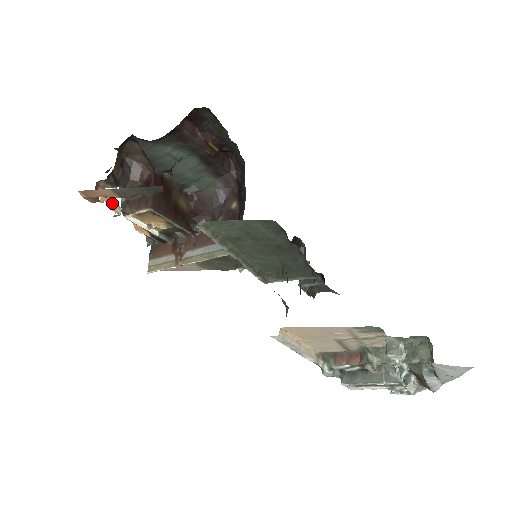
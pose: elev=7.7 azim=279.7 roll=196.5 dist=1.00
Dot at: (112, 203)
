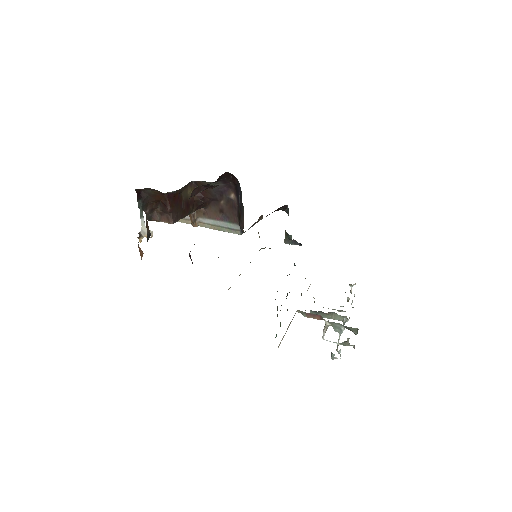
Dot at: (146, 235)
